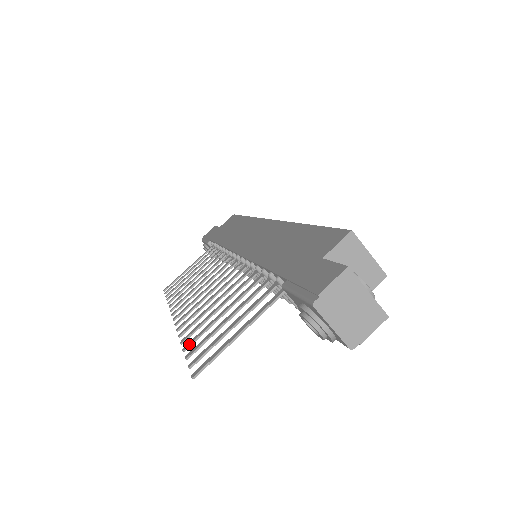
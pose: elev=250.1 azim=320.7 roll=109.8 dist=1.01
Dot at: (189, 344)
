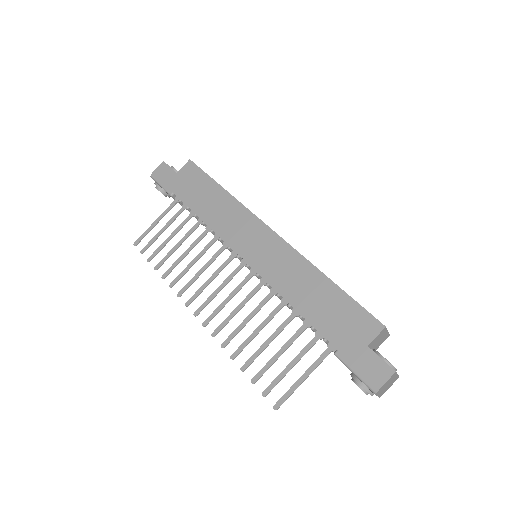
Dot at: (246, 367)
